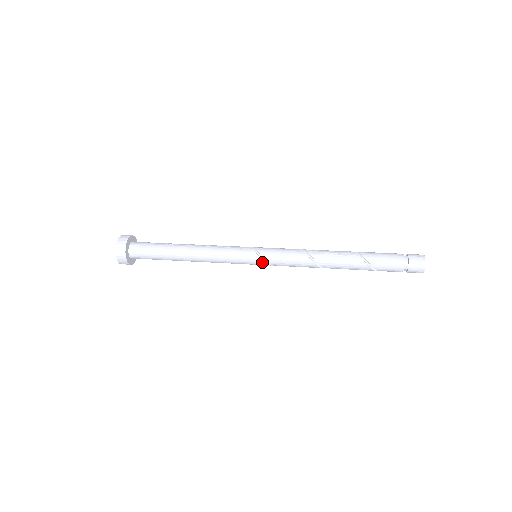
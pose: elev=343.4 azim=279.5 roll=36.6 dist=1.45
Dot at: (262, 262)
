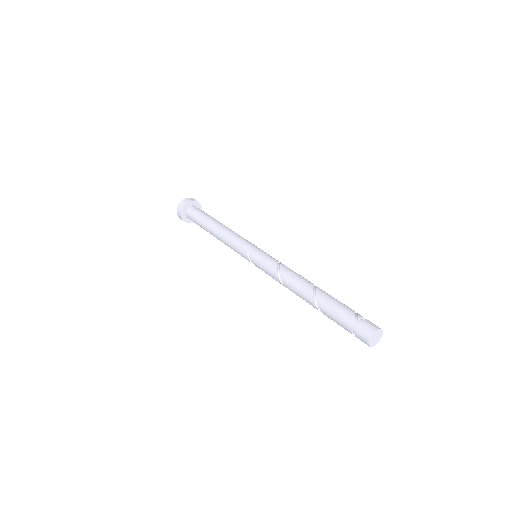
Dot at: occluded
